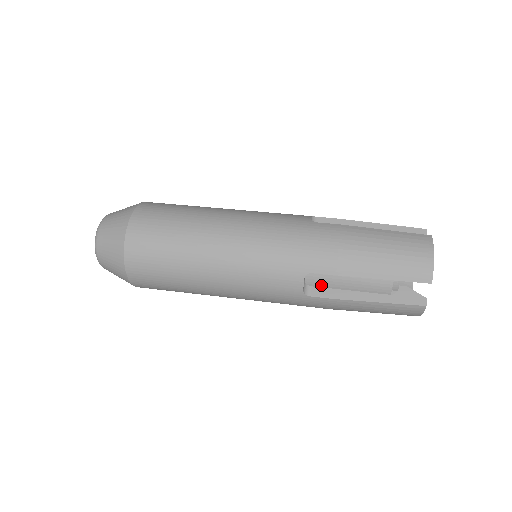
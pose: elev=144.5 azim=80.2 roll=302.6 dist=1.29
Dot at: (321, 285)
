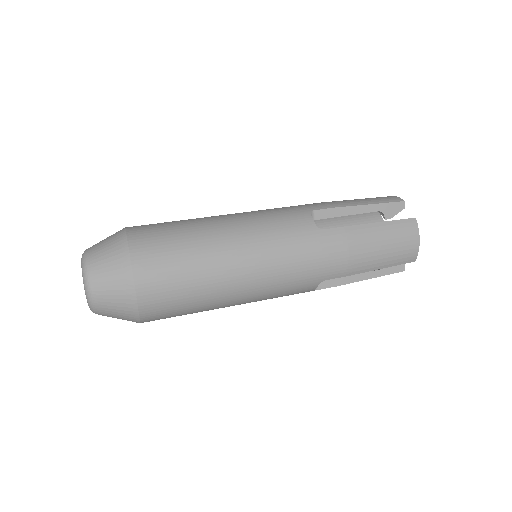
Dot at: occluded
